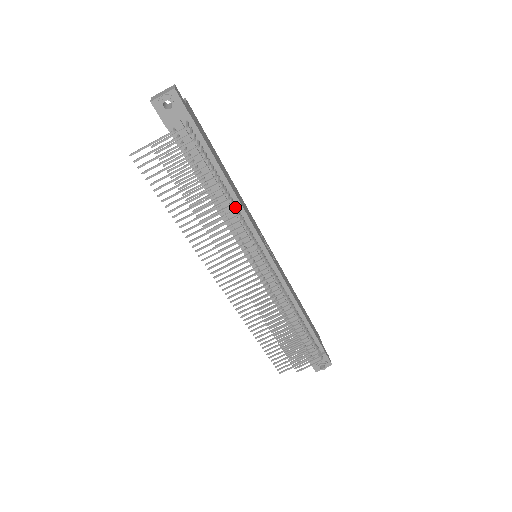
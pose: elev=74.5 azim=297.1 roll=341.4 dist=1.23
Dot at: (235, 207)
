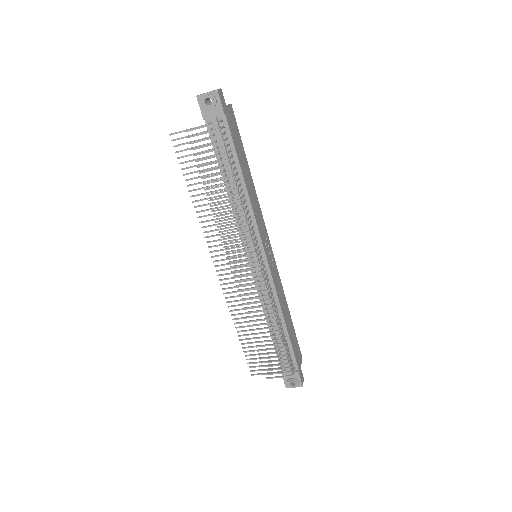
Dot at: (243, 203)
